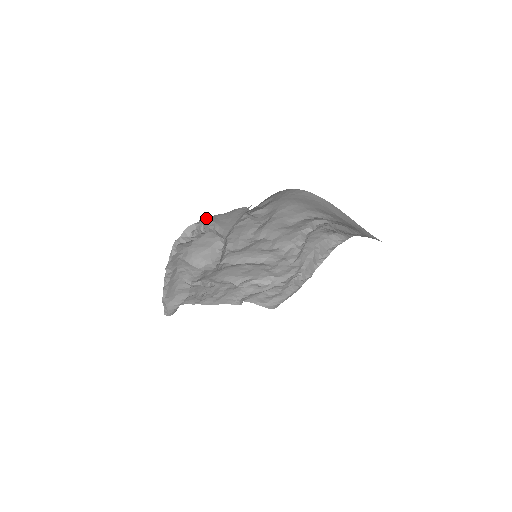
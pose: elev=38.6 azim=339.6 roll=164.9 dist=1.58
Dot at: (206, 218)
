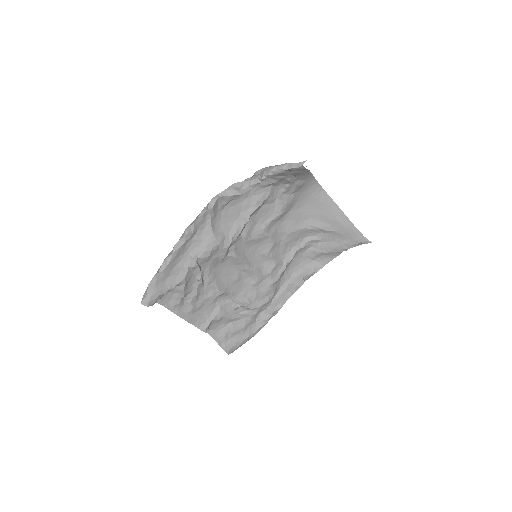
Dot at: occluded
